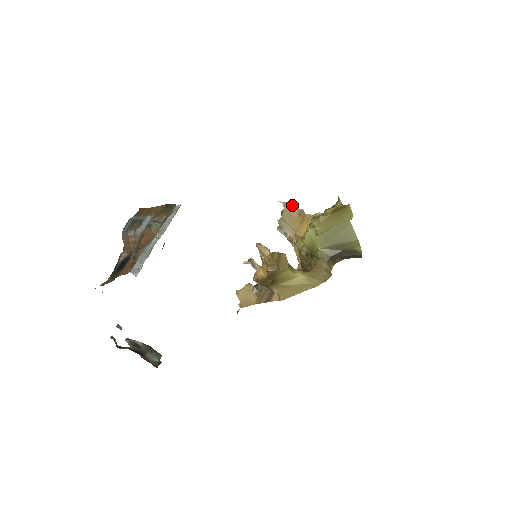
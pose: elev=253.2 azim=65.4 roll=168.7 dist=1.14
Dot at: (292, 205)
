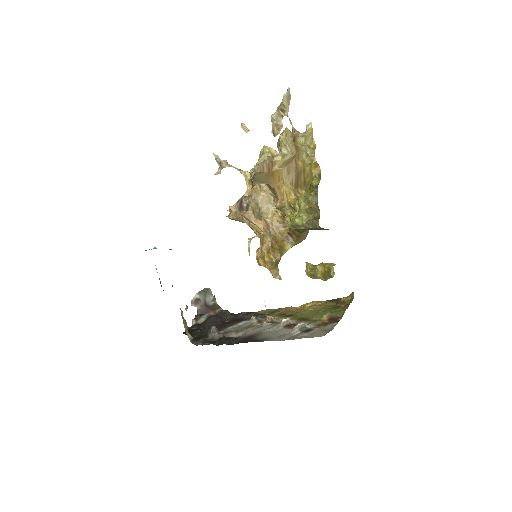
Dot at: (260, 168)
